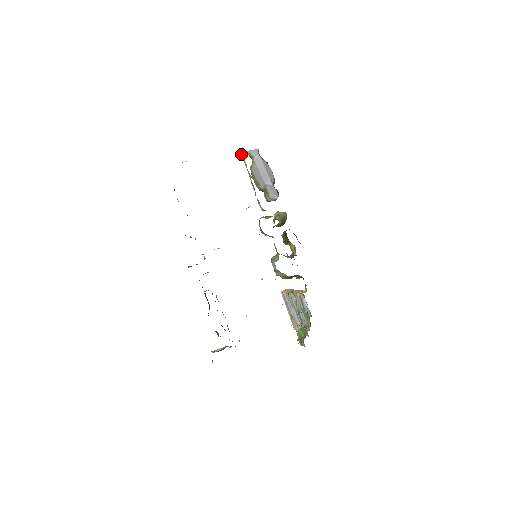
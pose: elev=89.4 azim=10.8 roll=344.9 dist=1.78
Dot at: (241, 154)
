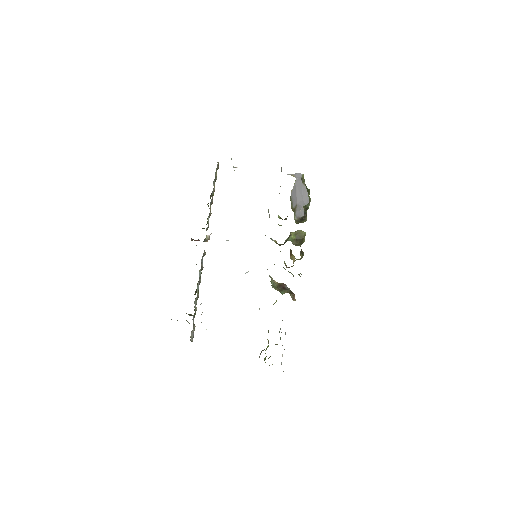
Dot at: (281, 169)
